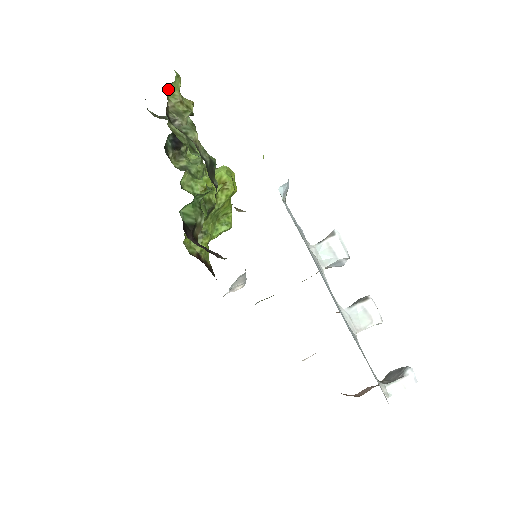
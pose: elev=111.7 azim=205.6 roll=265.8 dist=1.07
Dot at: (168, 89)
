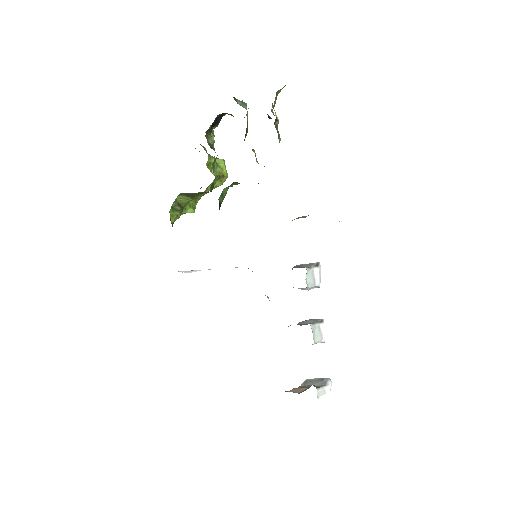
Dot at: (278, 90)
